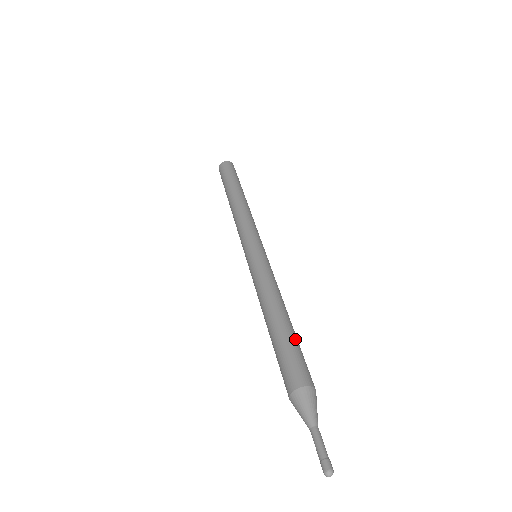
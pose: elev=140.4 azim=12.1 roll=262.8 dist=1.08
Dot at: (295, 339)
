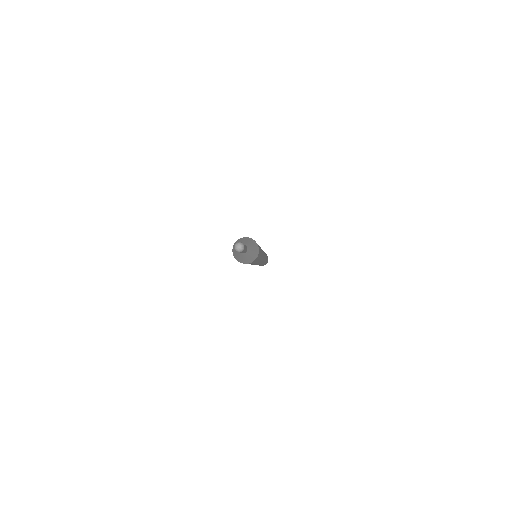
Dot at: occluded
